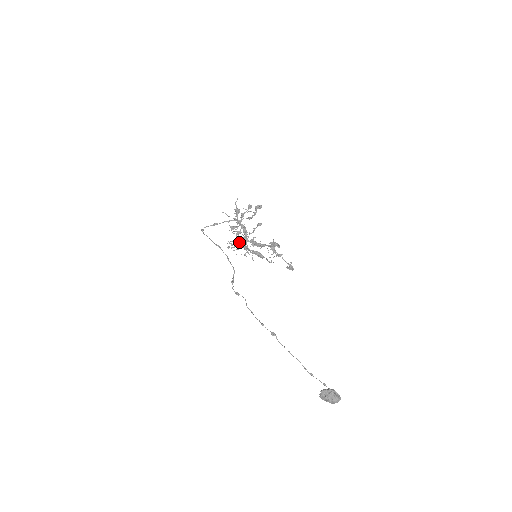
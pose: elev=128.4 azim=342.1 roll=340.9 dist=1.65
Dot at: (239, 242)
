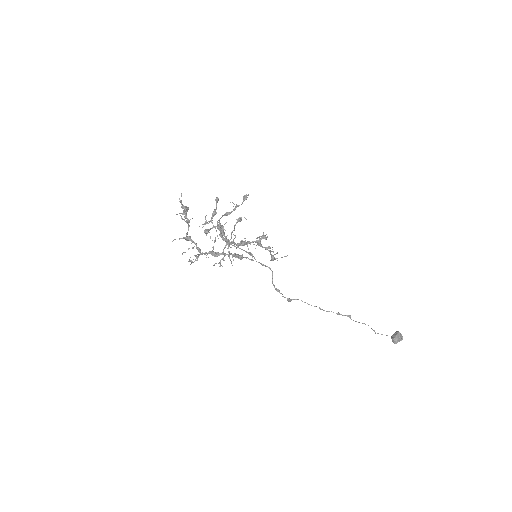
Dot at: (200, 250)
